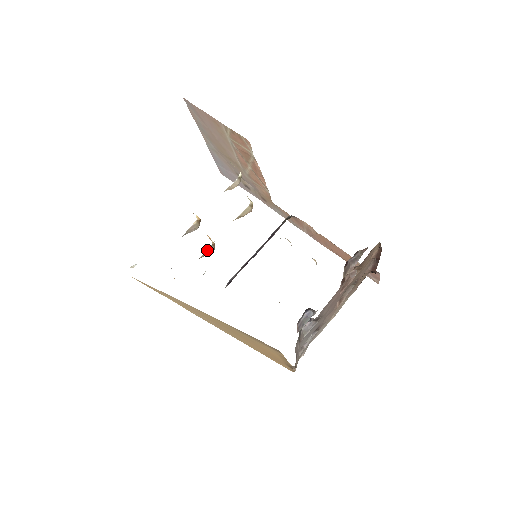
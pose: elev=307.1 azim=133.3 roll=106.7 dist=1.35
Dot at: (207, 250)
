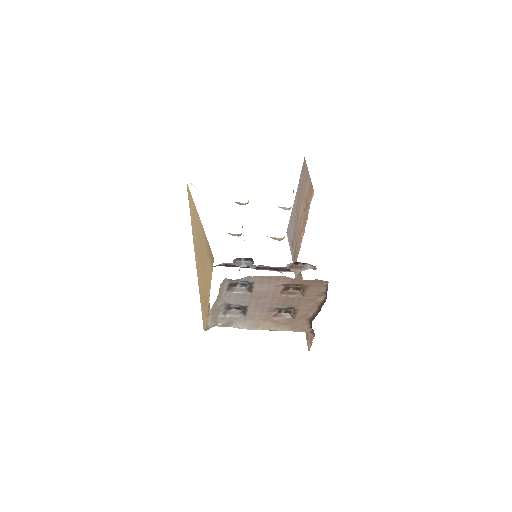
Dot at: (235, 234)
